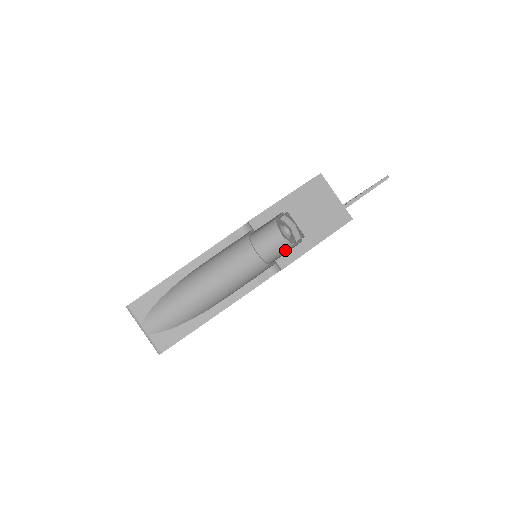
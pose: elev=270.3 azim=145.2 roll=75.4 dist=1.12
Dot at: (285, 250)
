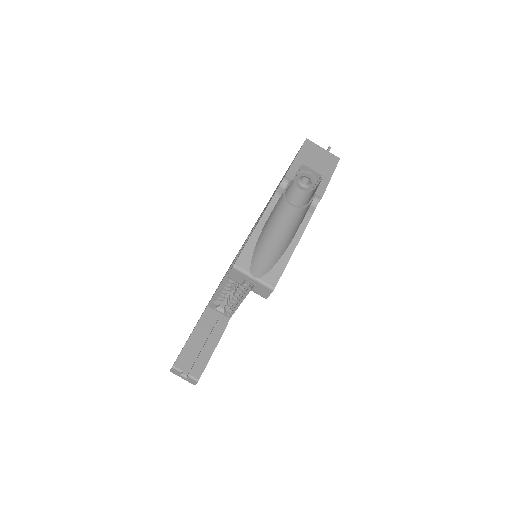
Dot at: (310, 195)
